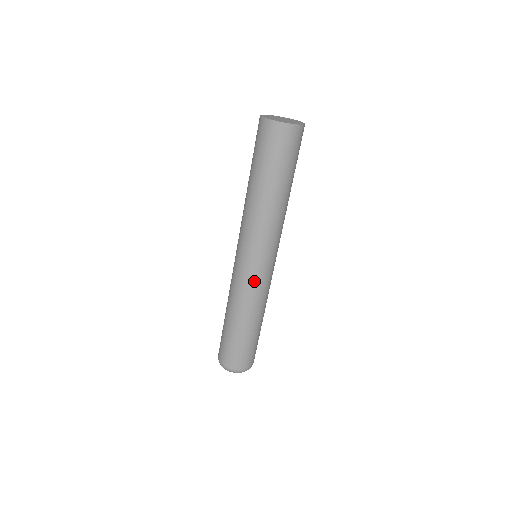
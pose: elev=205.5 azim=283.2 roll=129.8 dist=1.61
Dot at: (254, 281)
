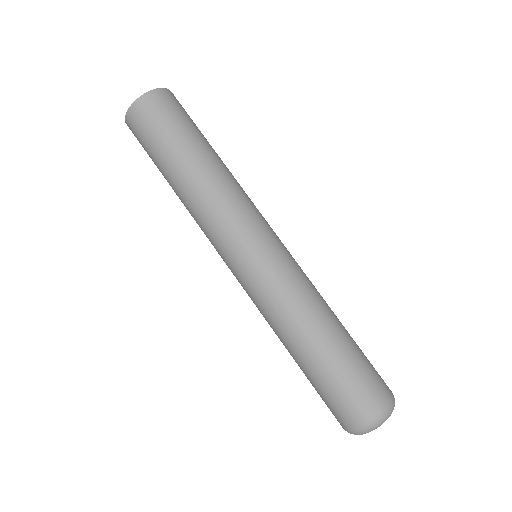
Dot at: (258, 285)
